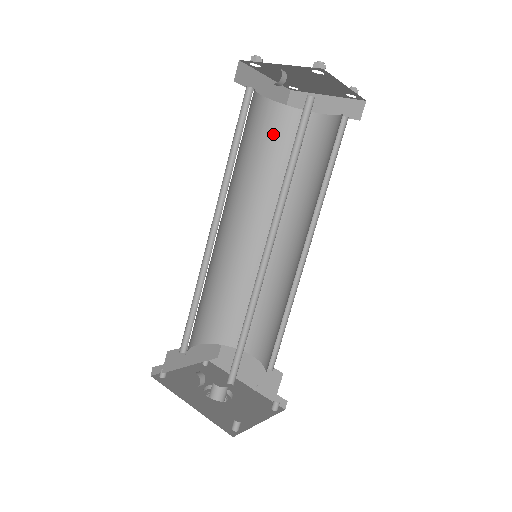
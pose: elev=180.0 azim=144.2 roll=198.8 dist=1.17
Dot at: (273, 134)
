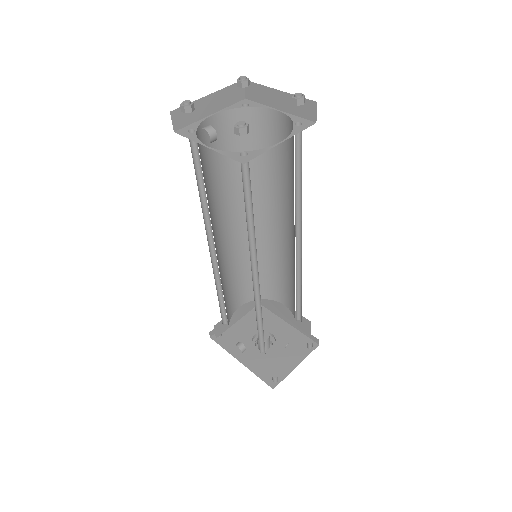
Dot at: (239, 138)
